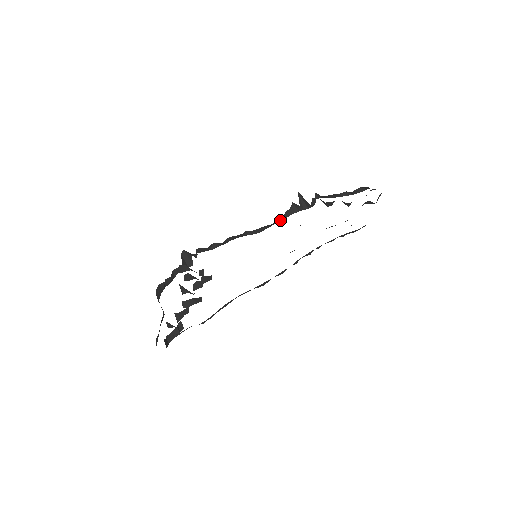
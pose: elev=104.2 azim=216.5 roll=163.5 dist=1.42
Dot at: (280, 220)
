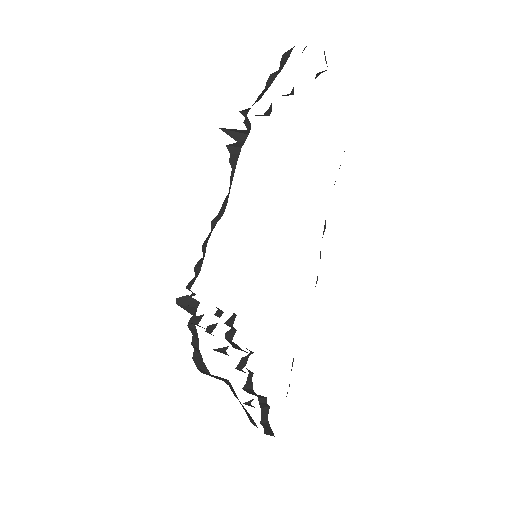
Dot at: (232, 176)
